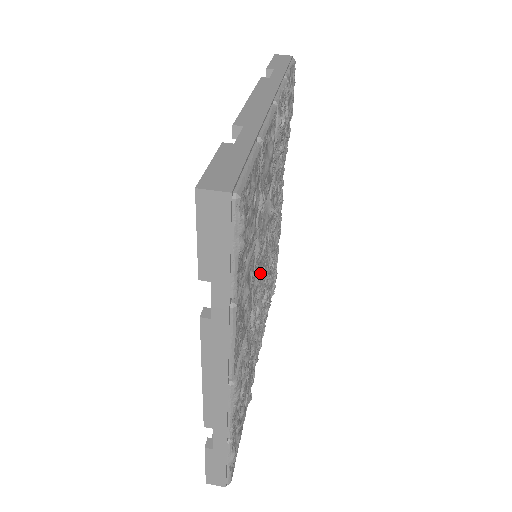
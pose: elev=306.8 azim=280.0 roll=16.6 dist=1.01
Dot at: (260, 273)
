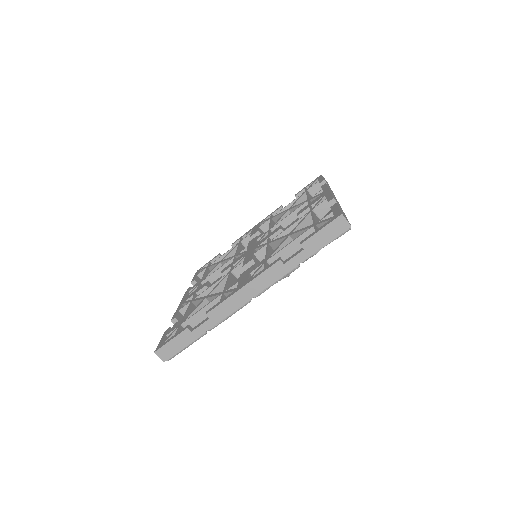
Dot at: occluded
